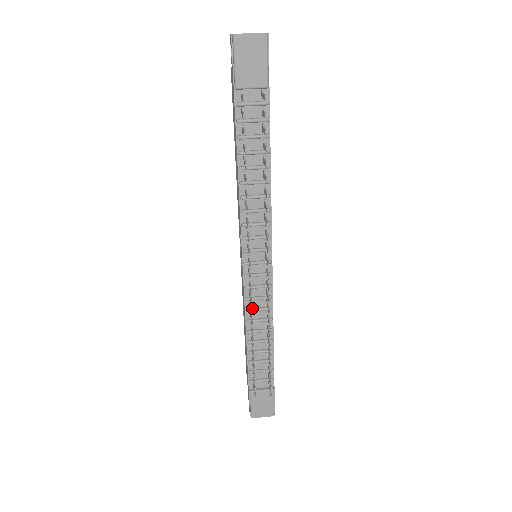
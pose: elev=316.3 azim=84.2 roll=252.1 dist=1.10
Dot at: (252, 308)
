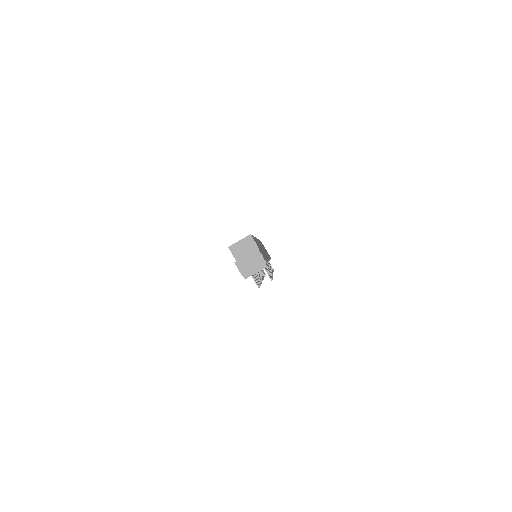
Dot at: occluded
